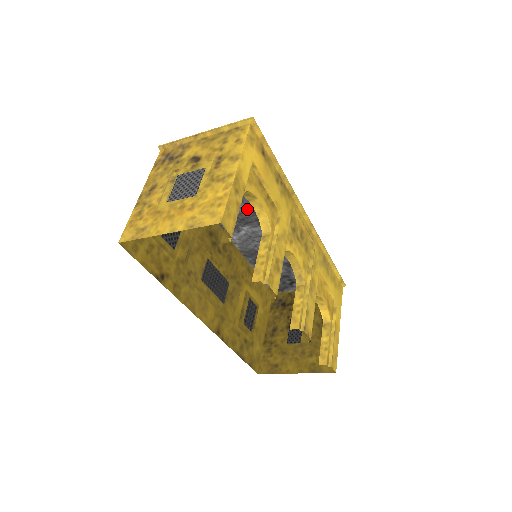
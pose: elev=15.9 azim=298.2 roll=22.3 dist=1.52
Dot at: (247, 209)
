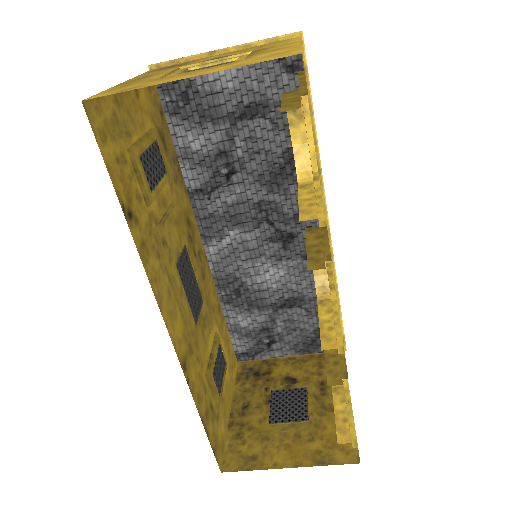
Dot at: (246, 197)
